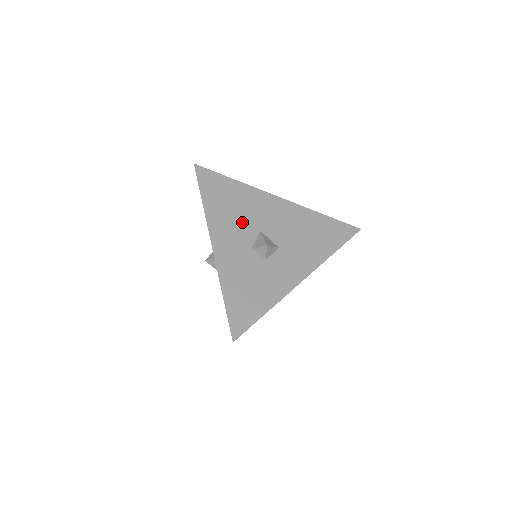
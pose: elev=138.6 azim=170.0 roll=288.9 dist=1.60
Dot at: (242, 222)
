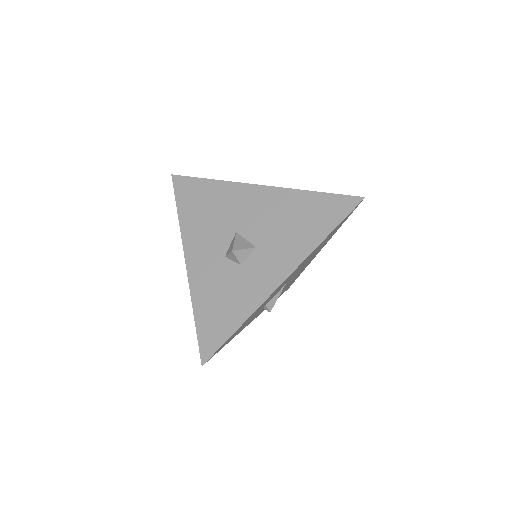
Dot at: (217, 227)
